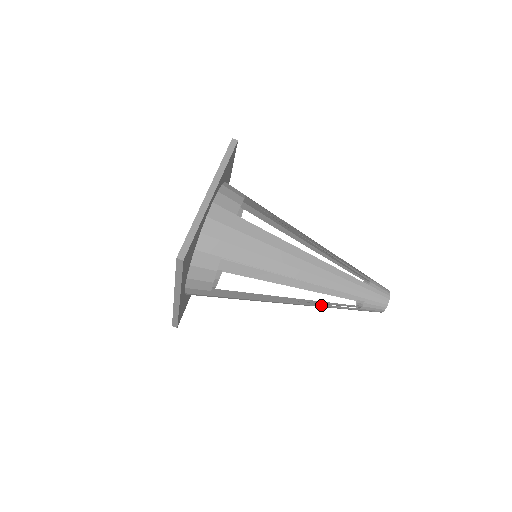
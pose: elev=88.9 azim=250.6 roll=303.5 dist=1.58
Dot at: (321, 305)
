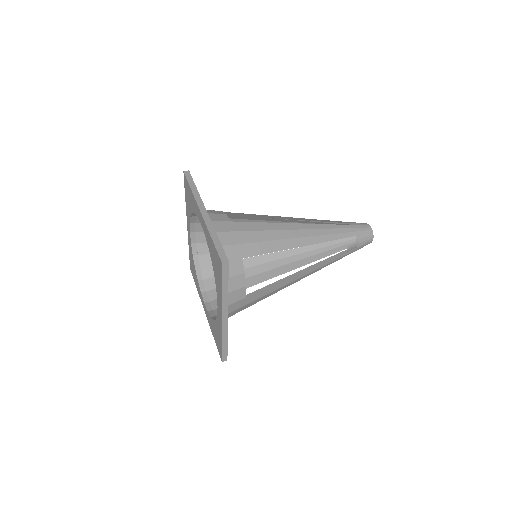
Dot at: (325, 227)
